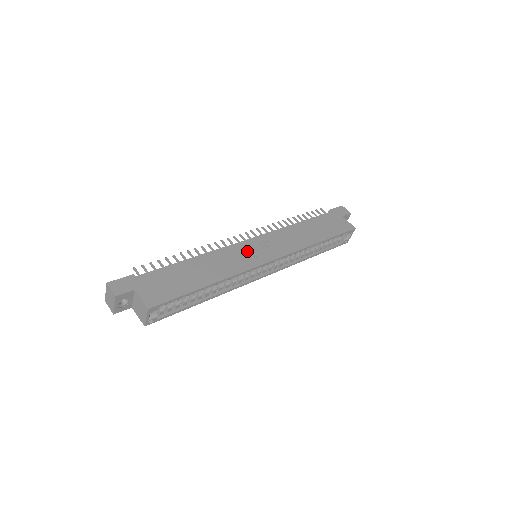
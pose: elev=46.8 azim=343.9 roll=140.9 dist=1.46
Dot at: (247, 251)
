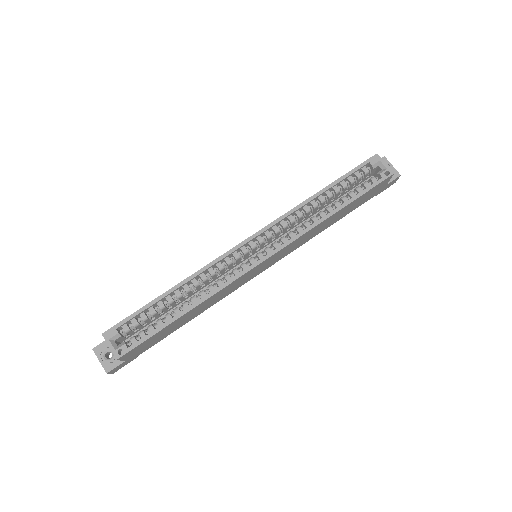
Dot at: occluded
